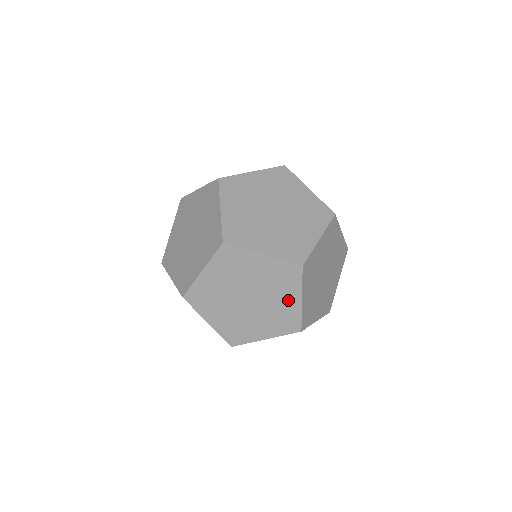
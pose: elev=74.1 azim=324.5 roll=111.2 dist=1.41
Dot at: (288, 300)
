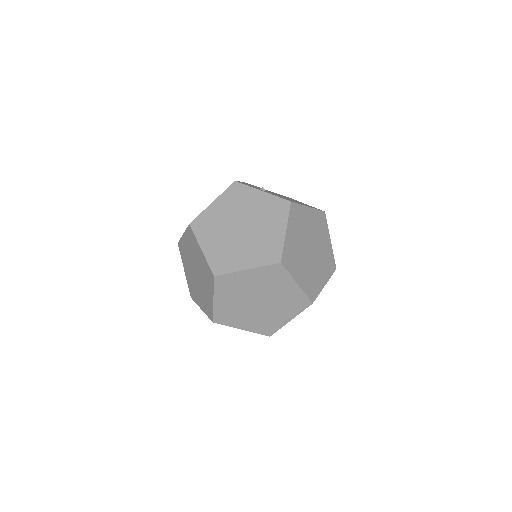
Dot at: (287, 289)
